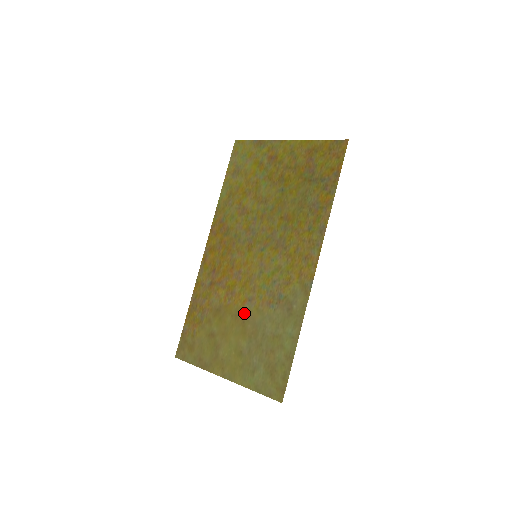
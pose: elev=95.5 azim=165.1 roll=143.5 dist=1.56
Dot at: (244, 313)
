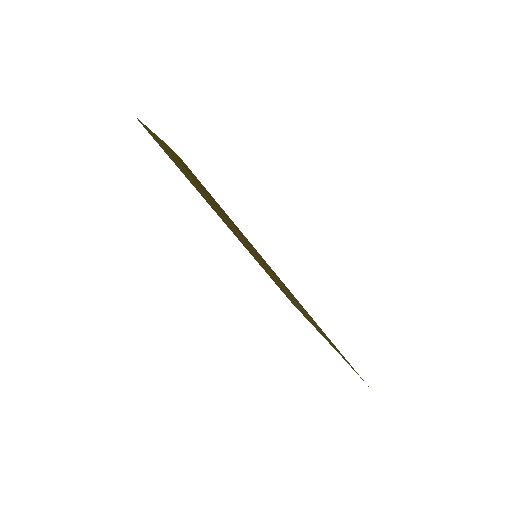
Dot at: occluded
